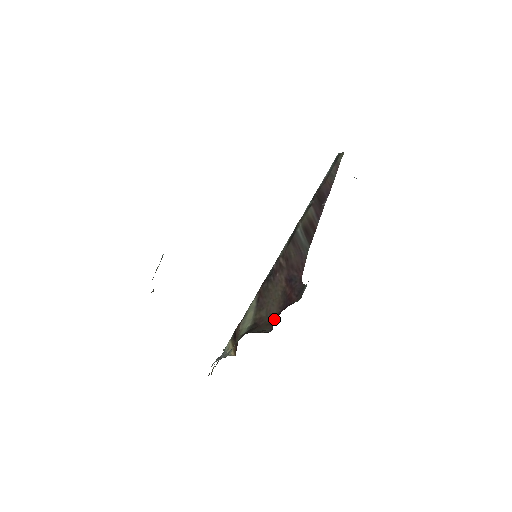
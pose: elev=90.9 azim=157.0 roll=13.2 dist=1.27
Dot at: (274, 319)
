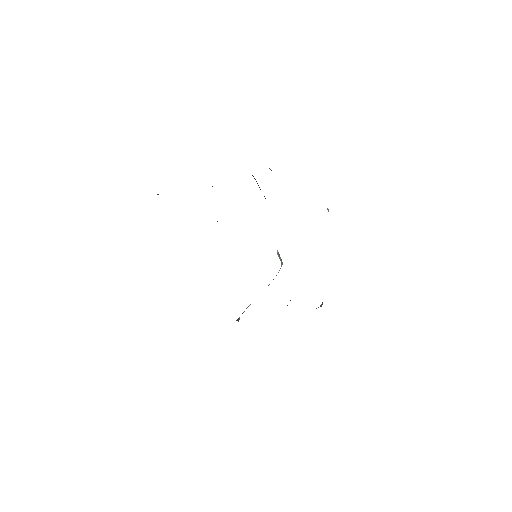
Dot at: occluded
